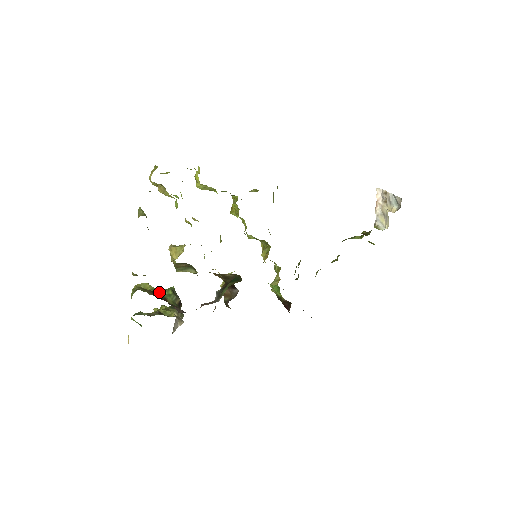
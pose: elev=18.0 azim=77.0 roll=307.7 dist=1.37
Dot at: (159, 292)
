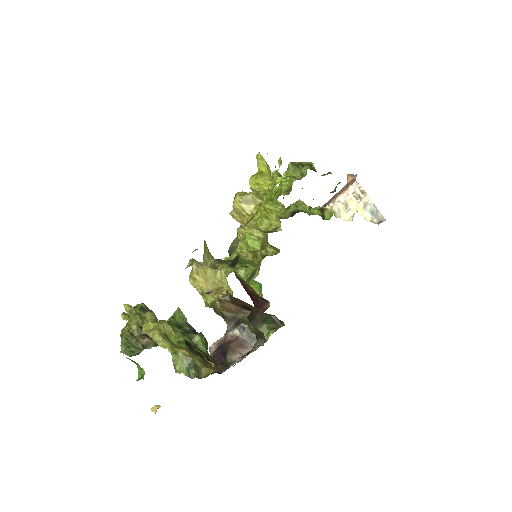
Dot at: (190, 340)
